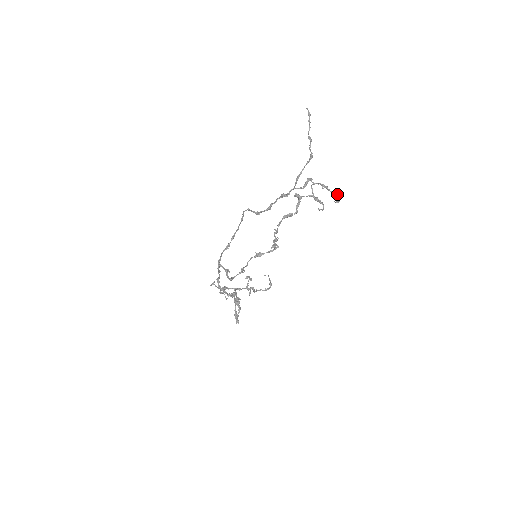
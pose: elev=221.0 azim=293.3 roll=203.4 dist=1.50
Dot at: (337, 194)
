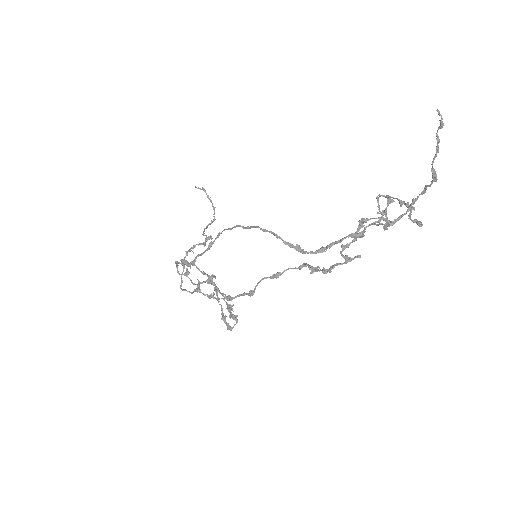
Dot at: (414, 208)
